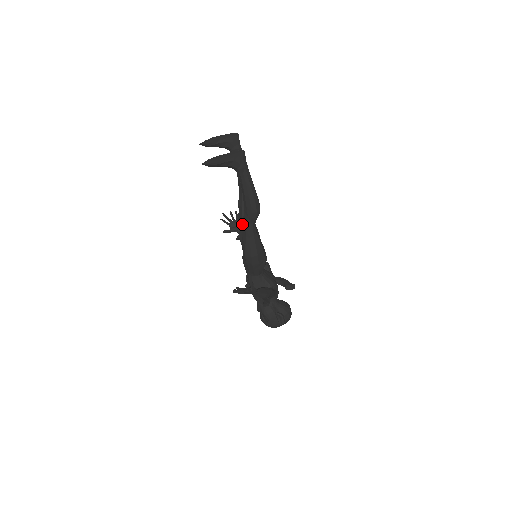
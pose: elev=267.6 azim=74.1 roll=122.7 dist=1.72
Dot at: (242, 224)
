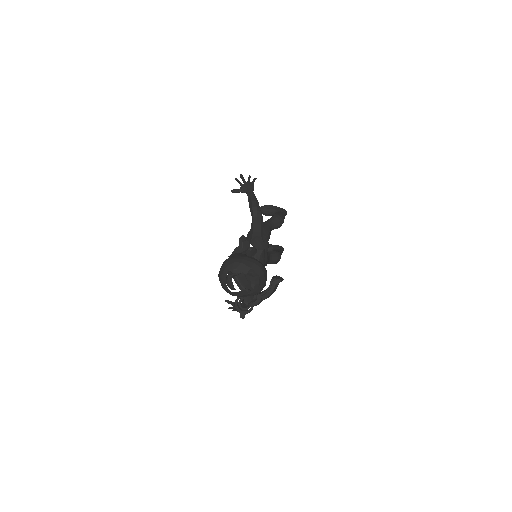
Dot at: occluded
